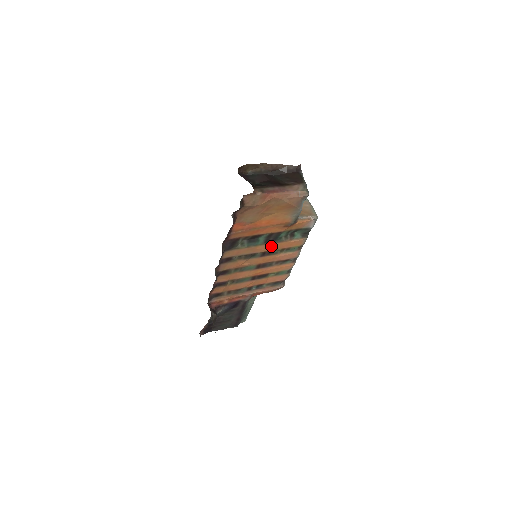
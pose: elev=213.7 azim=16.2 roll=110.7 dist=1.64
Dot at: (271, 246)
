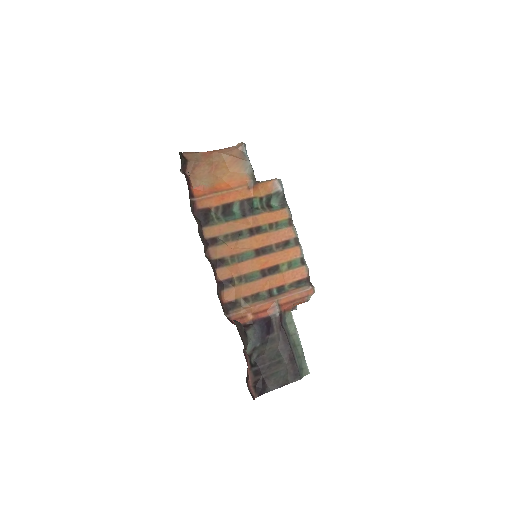
Dot at: (253, 220)
